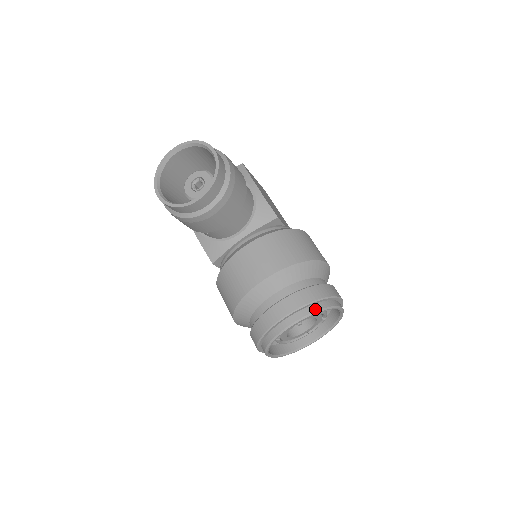
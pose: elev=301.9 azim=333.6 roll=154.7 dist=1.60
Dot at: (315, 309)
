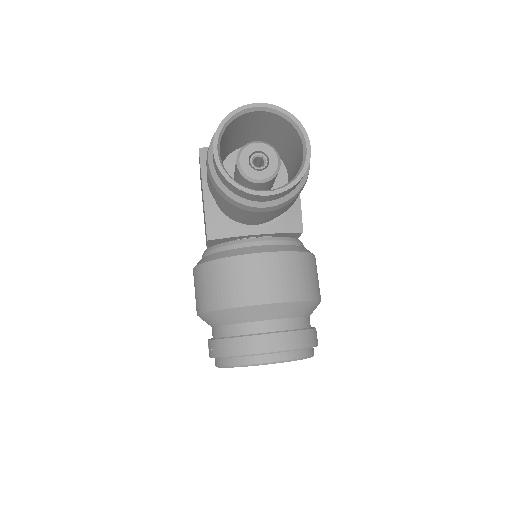
Dot at: (300, 356)
